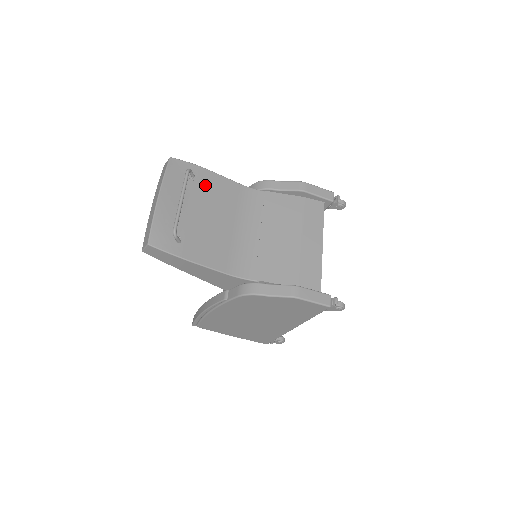
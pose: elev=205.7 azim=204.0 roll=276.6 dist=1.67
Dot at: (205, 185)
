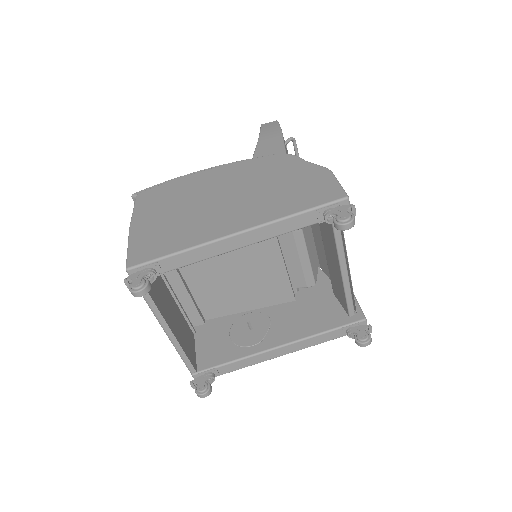
Dot at: occluded
